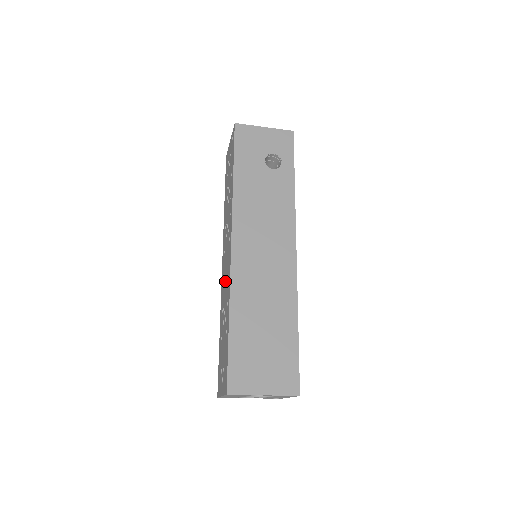
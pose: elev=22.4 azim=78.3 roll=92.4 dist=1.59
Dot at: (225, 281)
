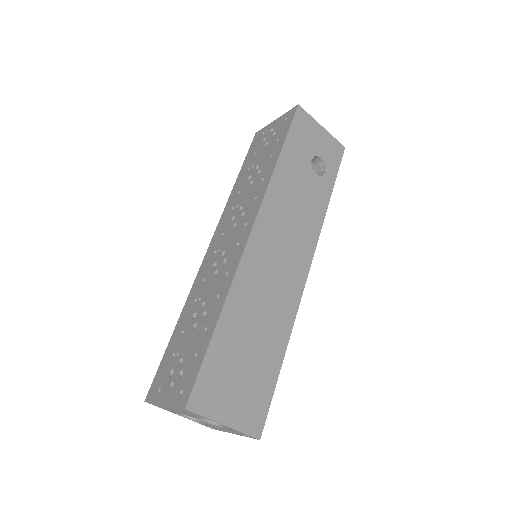
Dot at: (217, 268)
